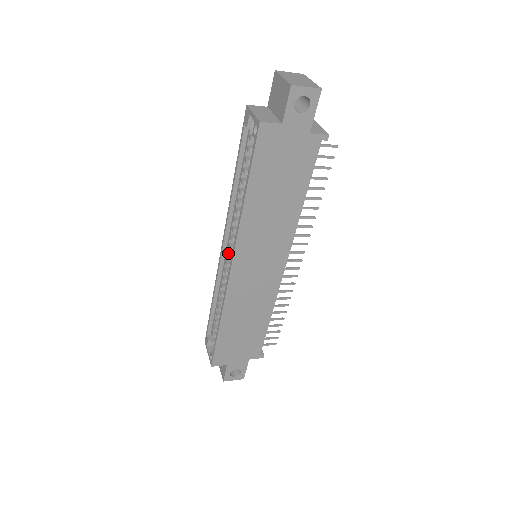
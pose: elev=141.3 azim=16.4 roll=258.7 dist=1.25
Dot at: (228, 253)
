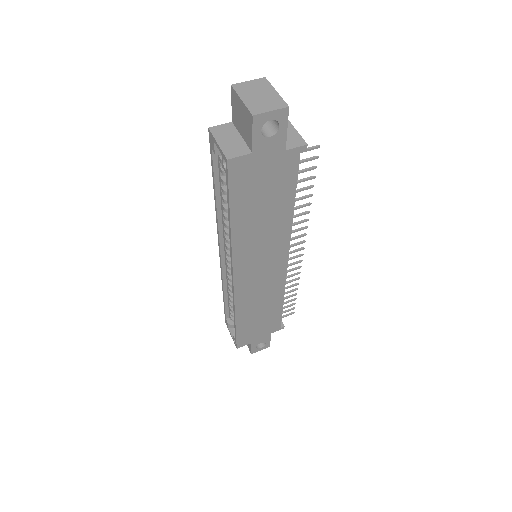
Dot at: (227, 259)
